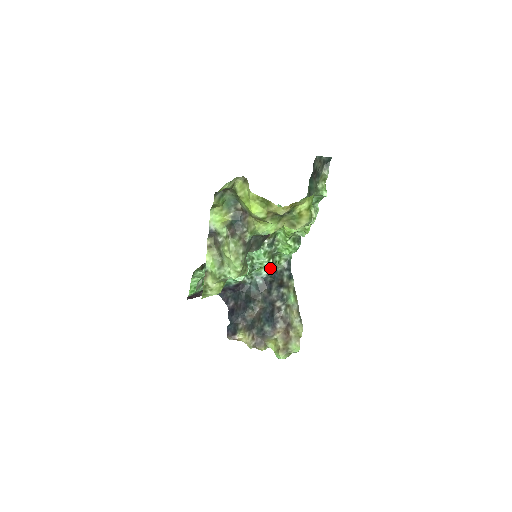
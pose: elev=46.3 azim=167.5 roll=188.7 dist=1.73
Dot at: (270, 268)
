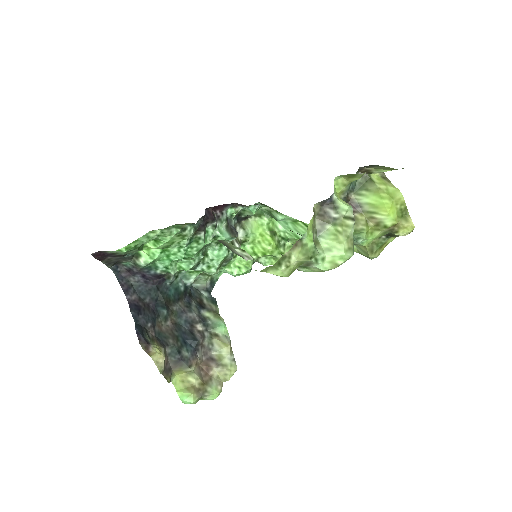
Dot at: occluded
